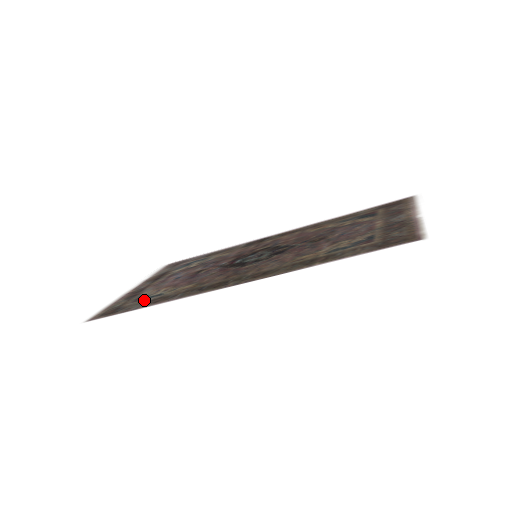
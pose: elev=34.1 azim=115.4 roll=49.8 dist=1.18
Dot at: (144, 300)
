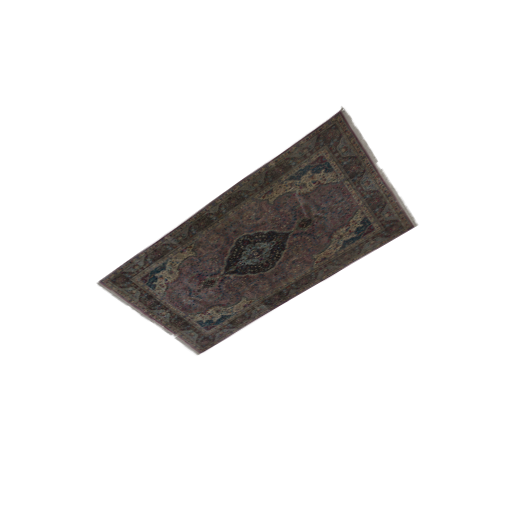
Dot at: (149, 270)
